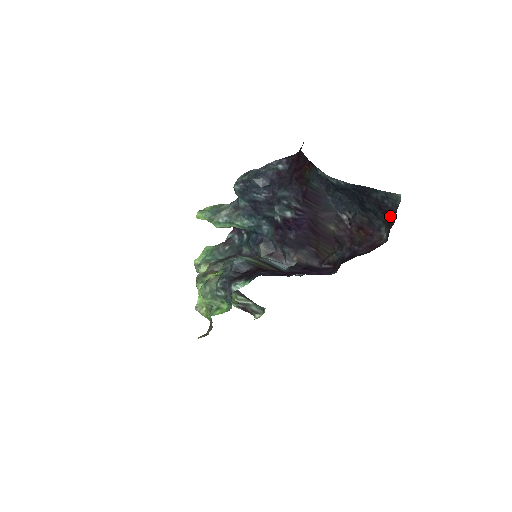
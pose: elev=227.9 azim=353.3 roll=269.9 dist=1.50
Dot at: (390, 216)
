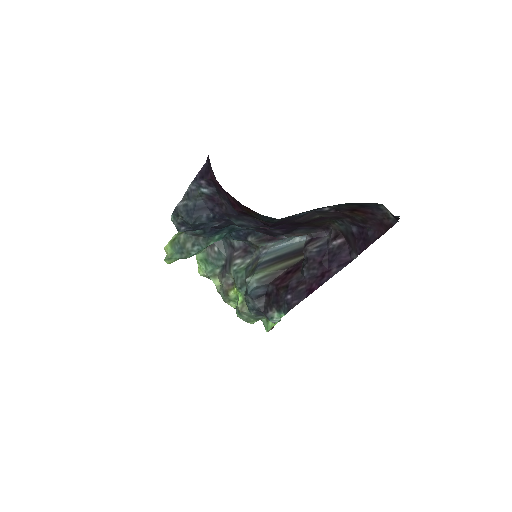
Dot at: occluded
